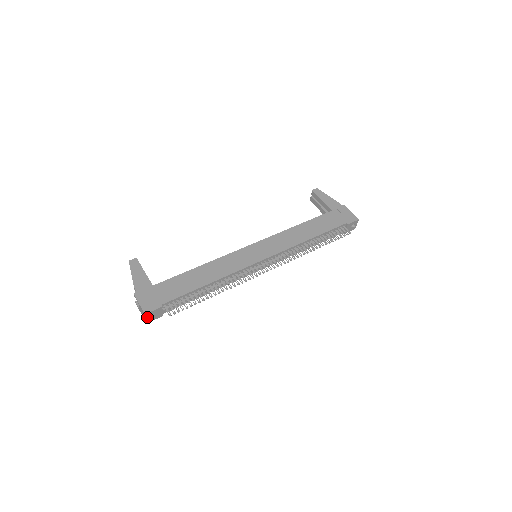
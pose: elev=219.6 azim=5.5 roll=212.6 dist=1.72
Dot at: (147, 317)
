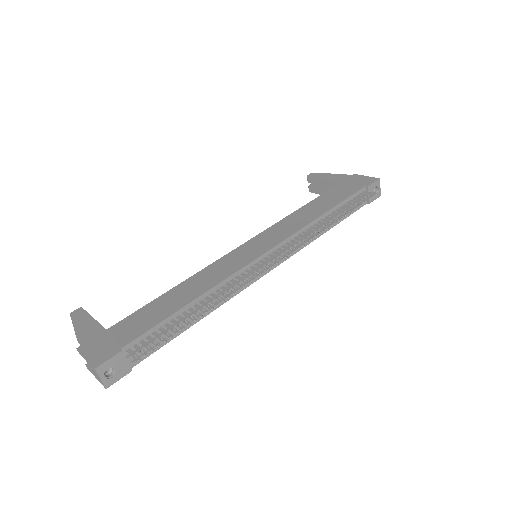
Dot at: (102, 375)
